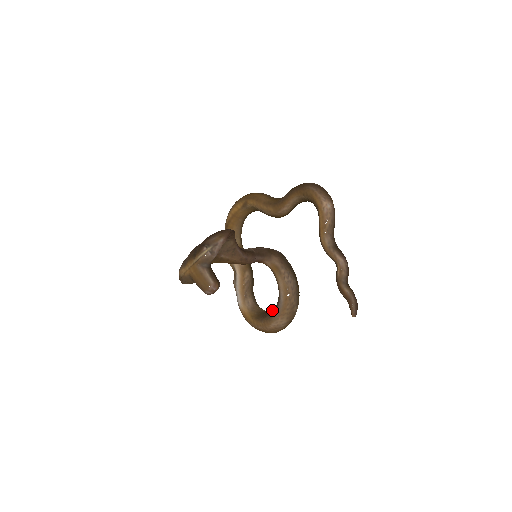
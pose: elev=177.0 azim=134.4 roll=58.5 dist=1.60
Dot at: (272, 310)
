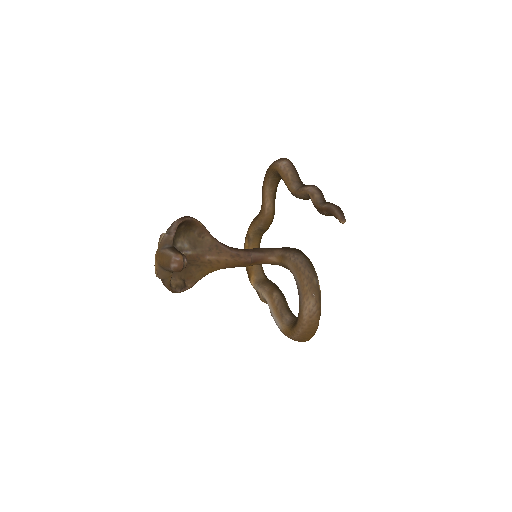
Dot at: occluded
